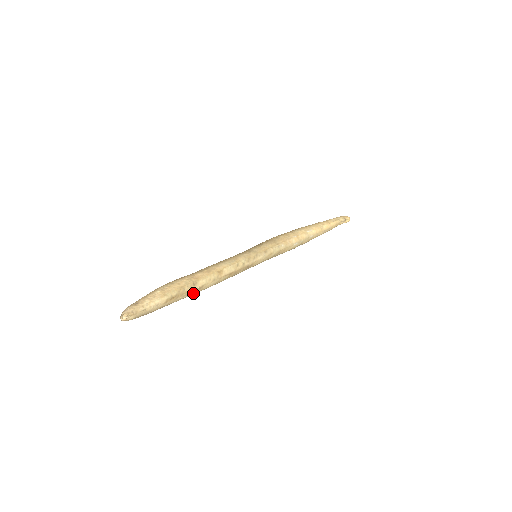
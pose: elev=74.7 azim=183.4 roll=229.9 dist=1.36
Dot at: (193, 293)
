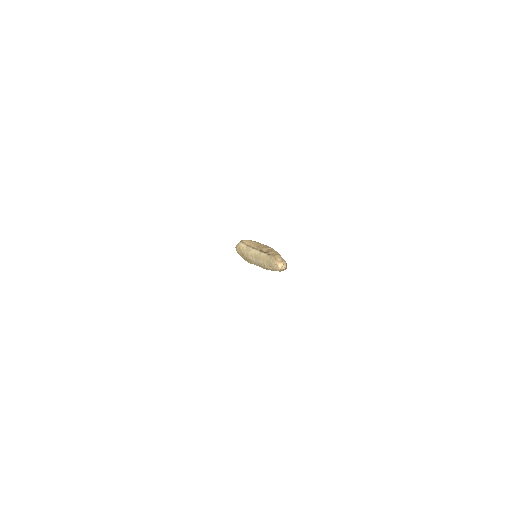
Dot at: occluded
